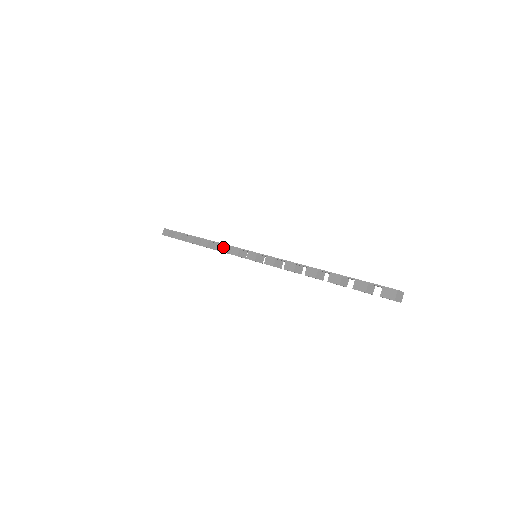
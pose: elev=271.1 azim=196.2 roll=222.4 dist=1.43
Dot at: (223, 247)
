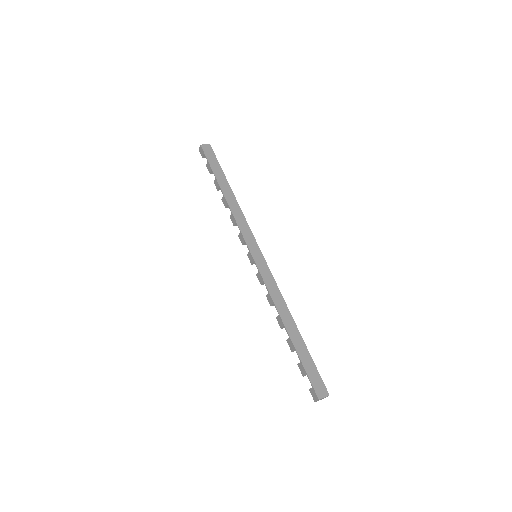
Dot at: (235, 223)
